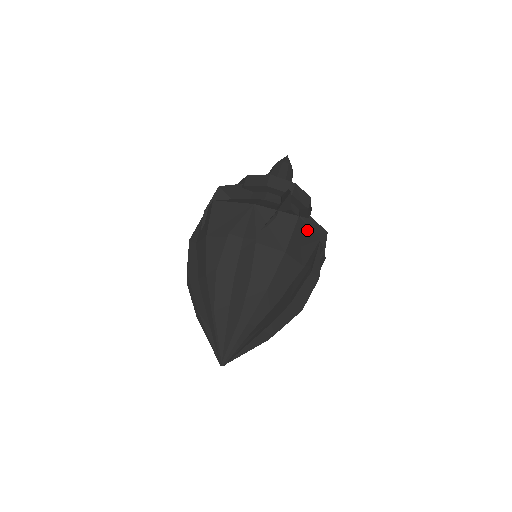
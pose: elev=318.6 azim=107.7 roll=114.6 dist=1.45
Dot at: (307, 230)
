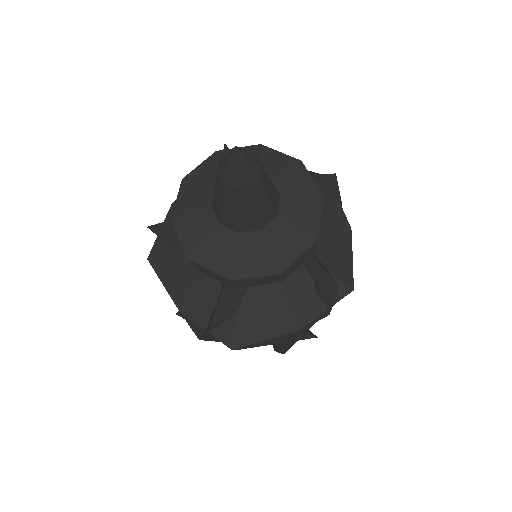
Dot at: (351, 264)
